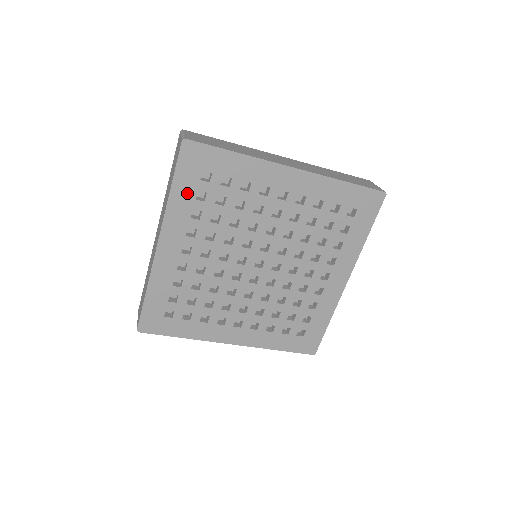
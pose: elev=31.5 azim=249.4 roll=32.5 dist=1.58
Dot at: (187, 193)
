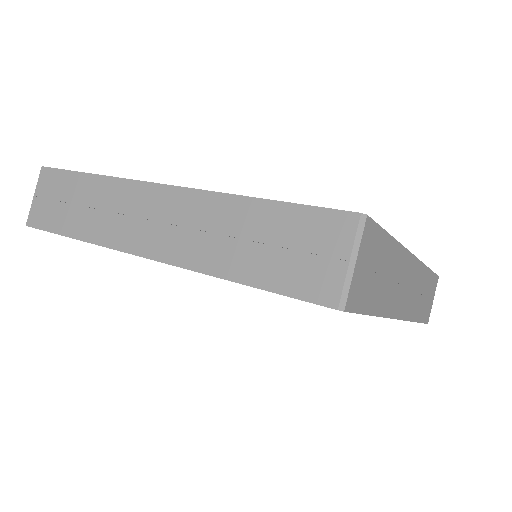
Dot at: occluded
